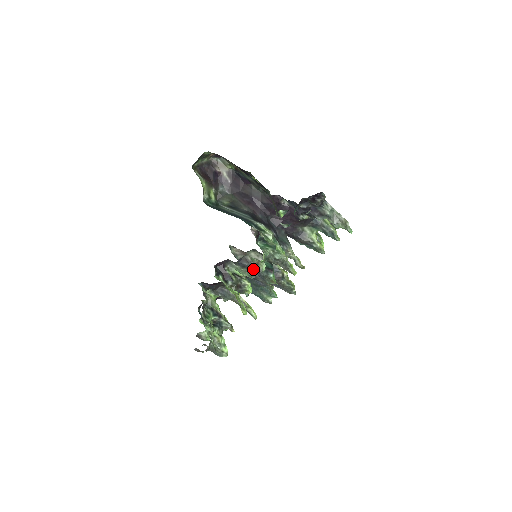
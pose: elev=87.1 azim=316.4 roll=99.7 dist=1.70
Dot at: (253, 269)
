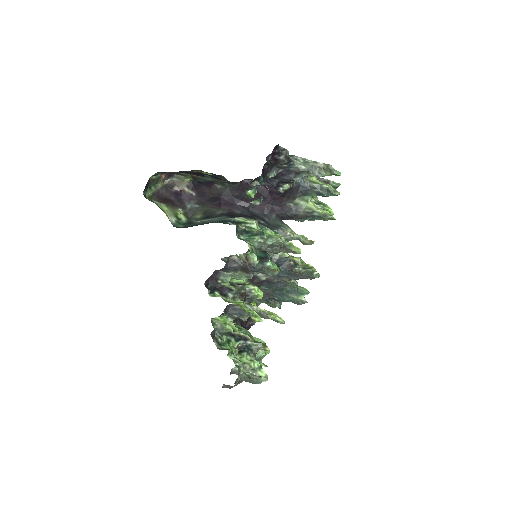
Dot at: (246, 267)
